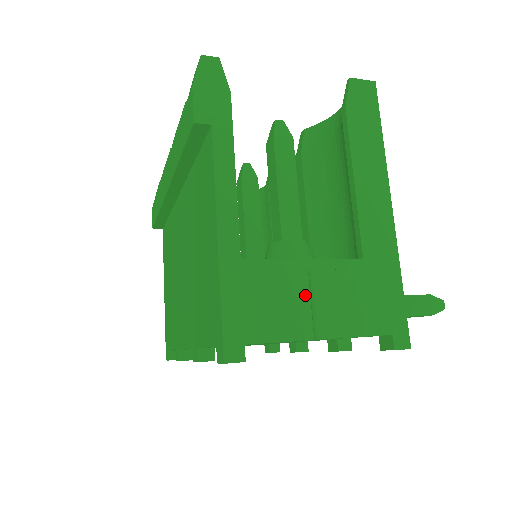
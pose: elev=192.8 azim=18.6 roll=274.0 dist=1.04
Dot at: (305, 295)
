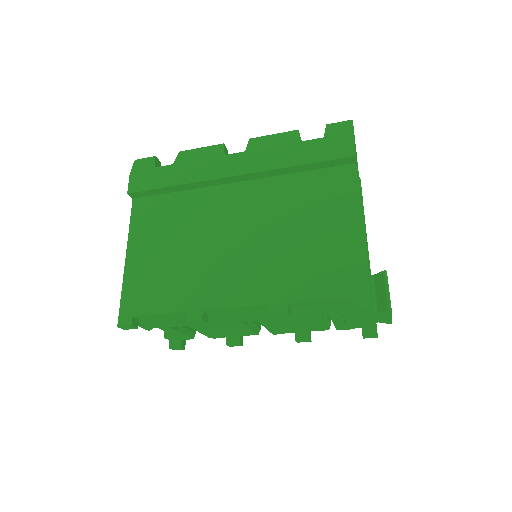
Dot at: (371, 285)
